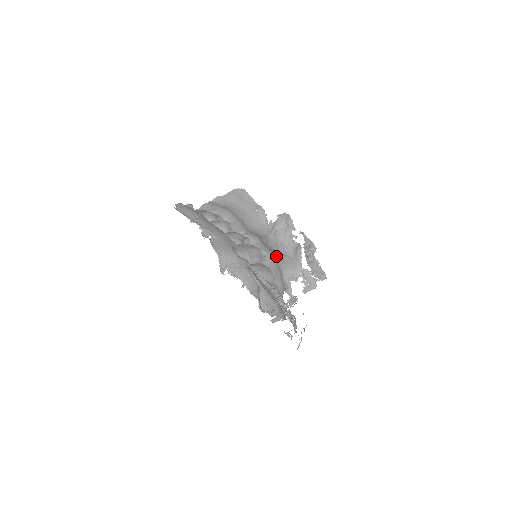
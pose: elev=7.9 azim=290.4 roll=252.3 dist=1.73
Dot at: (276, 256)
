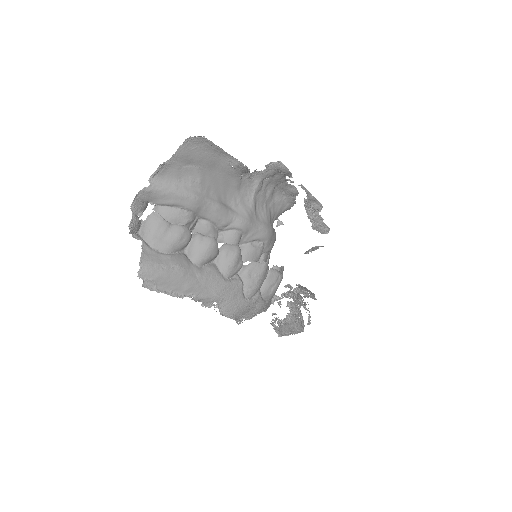
Dot at: (269, 220)
